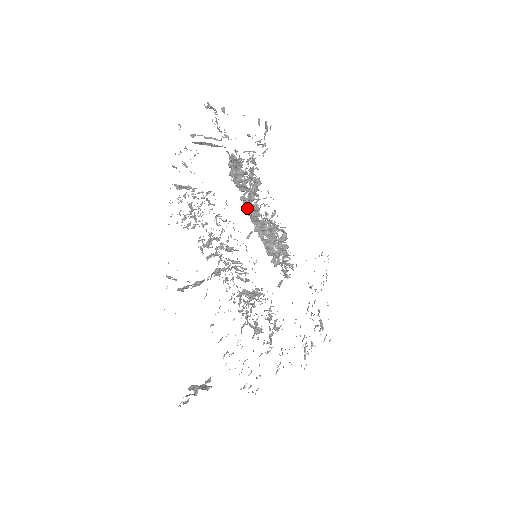
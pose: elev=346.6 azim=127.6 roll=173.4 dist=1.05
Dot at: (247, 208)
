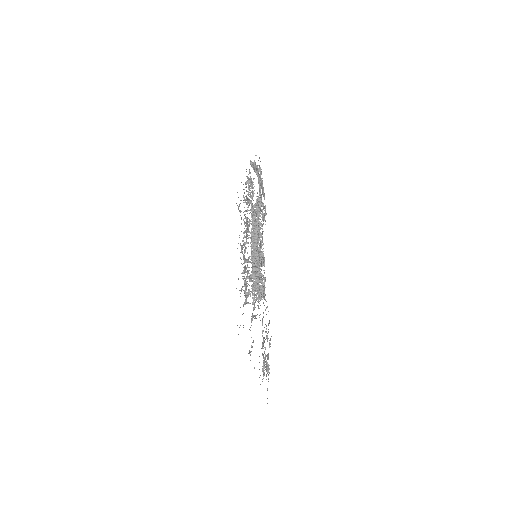
Dot at: (253, 235)
